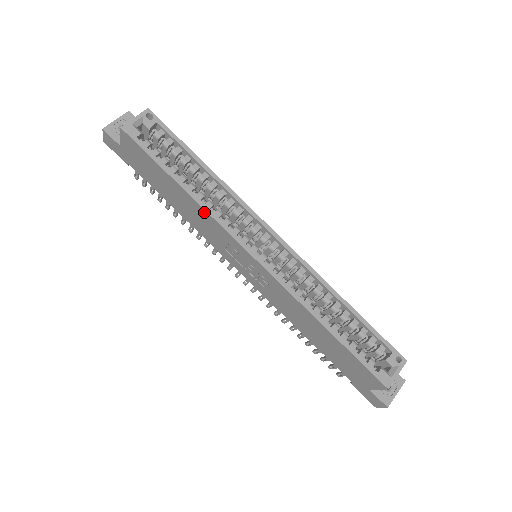
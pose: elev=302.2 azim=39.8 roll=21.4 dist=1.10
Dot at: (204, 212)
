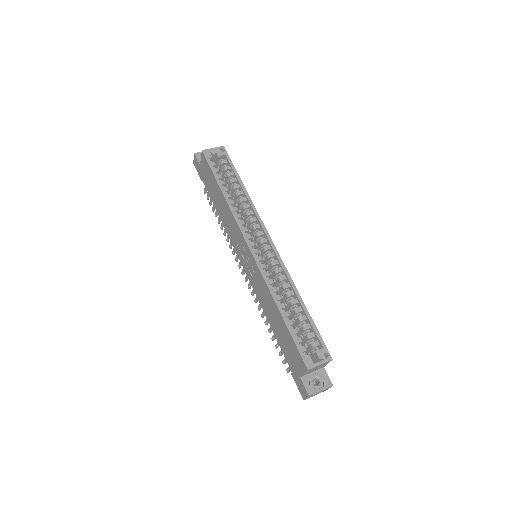
Dot at: (230, 211)
